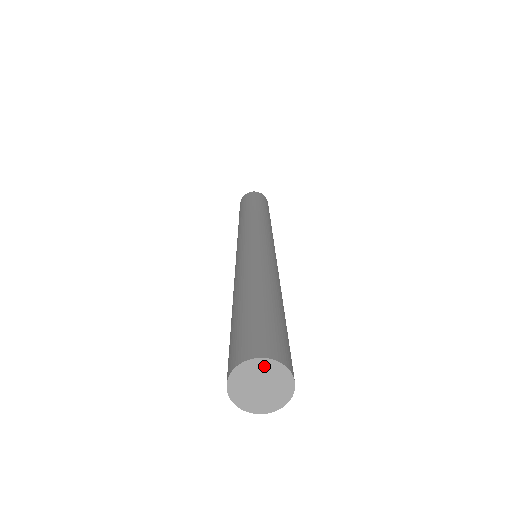
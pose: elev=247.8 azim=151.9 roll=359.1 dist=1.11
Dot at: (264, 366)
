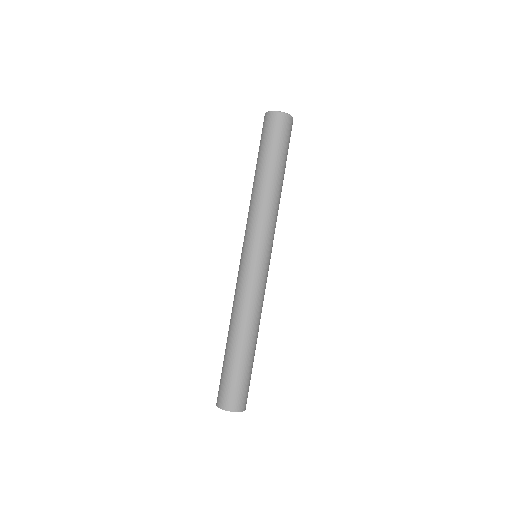
Dot at: (223, 408)
